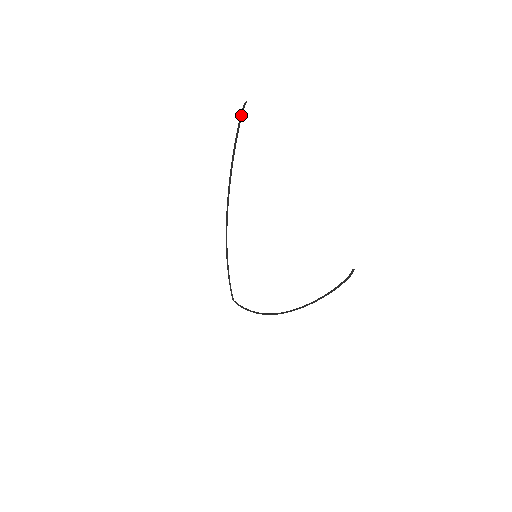
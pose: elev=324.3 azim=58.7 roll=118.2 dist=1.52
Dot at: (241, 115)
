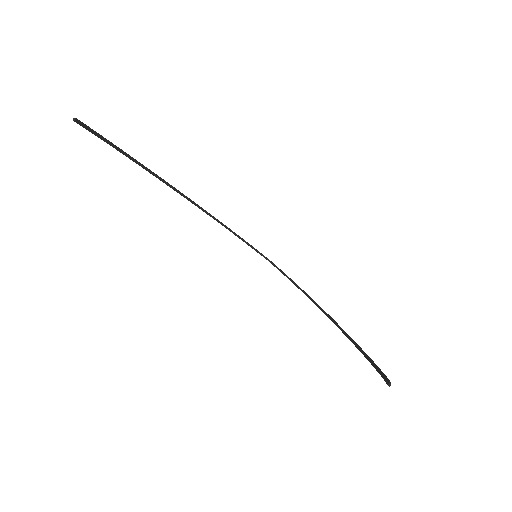
Dot at: (89, 131)
